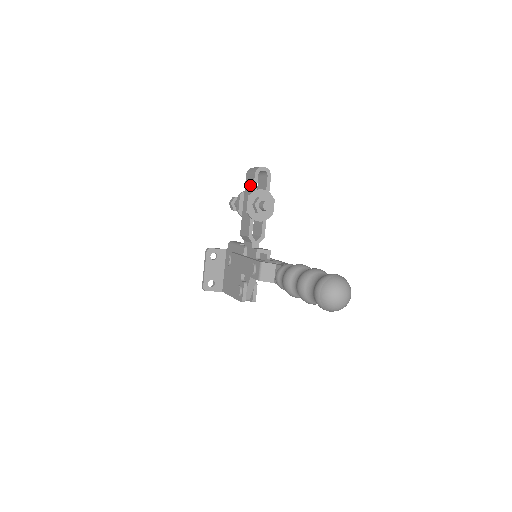
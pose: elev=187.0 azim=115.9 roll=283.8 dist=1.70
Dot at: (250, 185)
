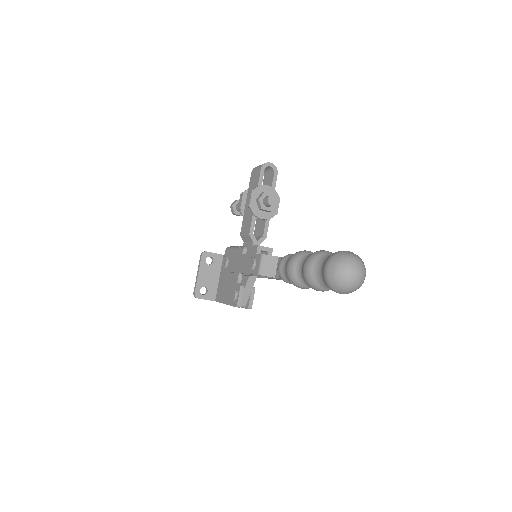
Dot at: (255, 181)
